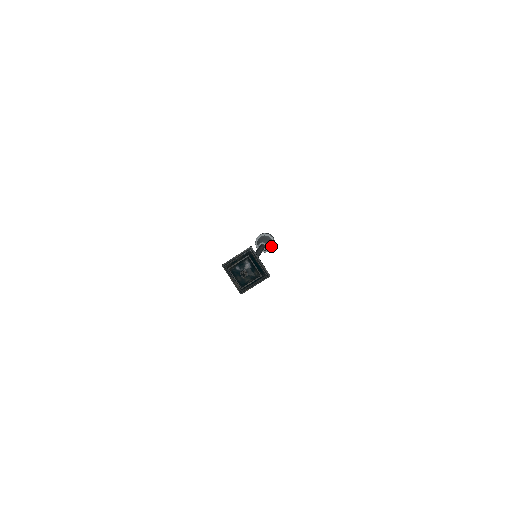
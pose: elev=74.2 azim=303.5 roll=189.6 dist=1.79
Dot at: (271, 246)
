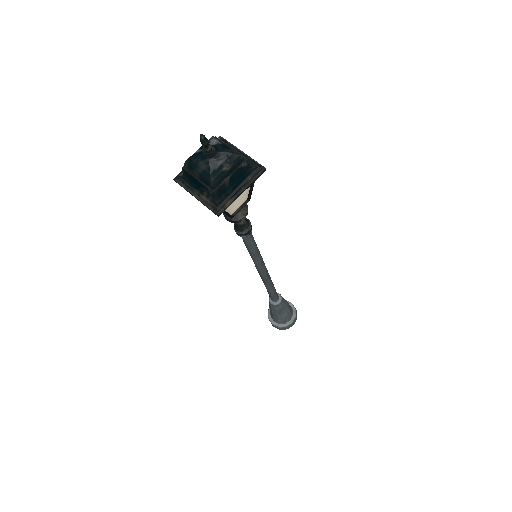
Dot at: (292, 313)
